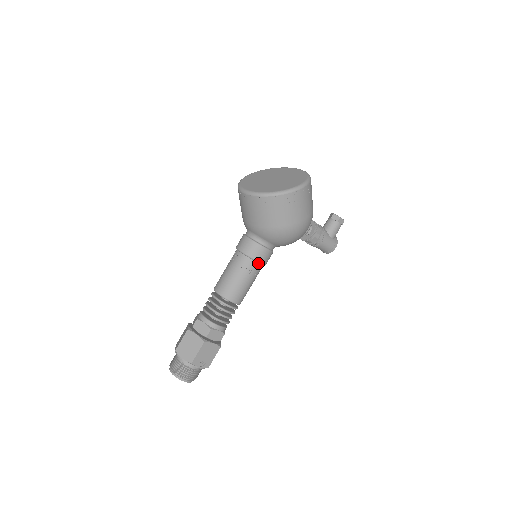
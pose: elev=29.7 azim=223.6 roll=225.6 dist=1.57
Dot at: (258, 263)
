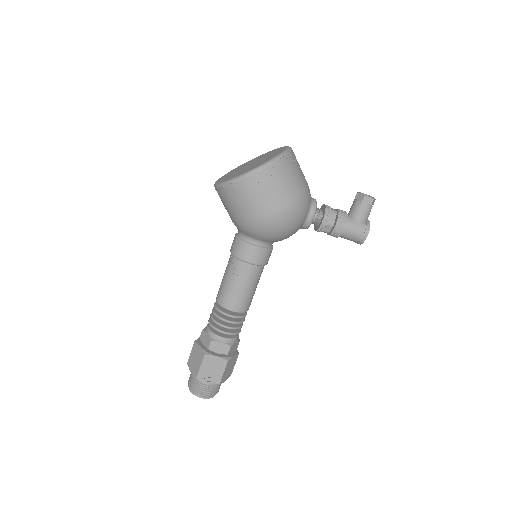
Dot at: (249, 264)
